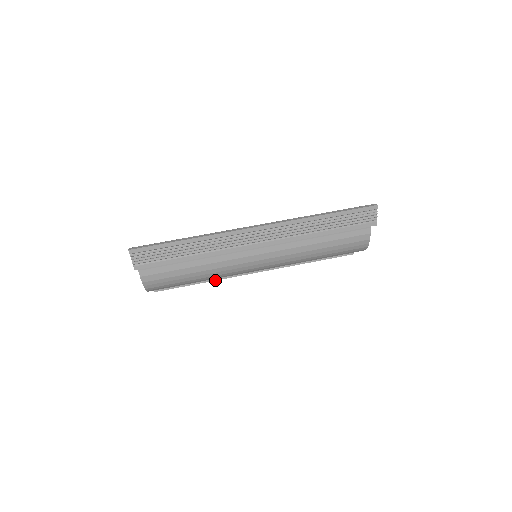
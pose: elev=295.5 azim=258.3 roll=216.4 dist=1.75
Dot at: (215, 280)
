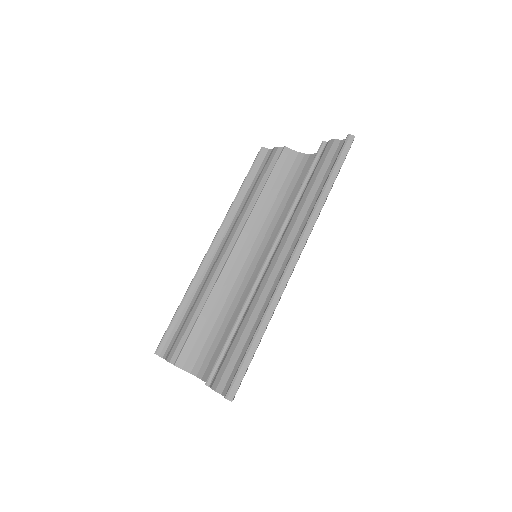
Dot at: occluded
